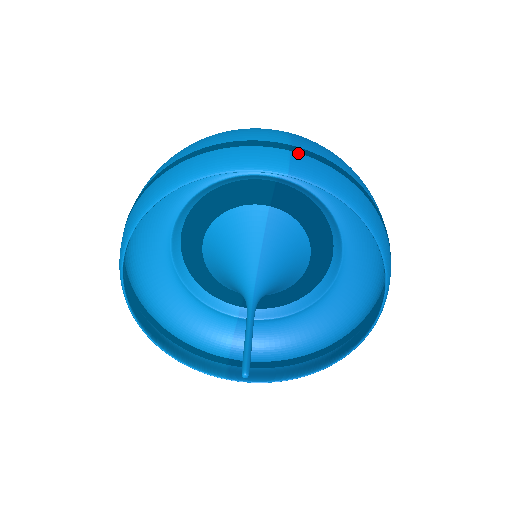
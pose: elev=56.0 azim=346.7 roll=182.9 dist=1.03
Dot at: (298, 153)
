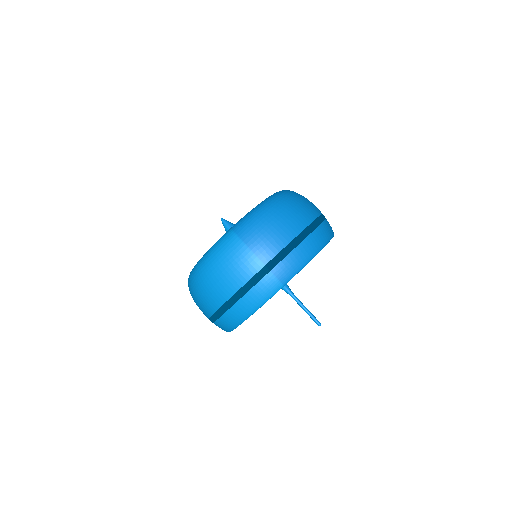
Dot at: (274, 268)
